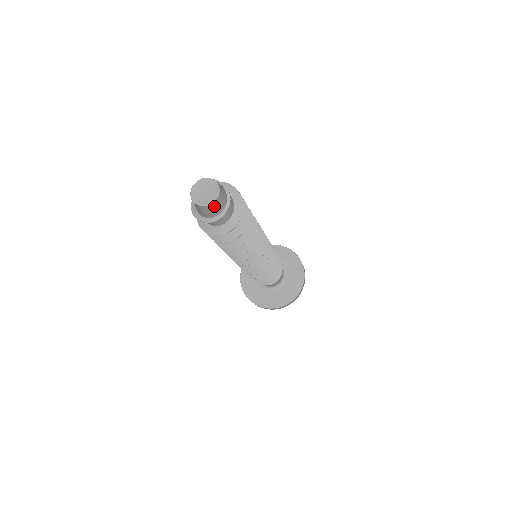
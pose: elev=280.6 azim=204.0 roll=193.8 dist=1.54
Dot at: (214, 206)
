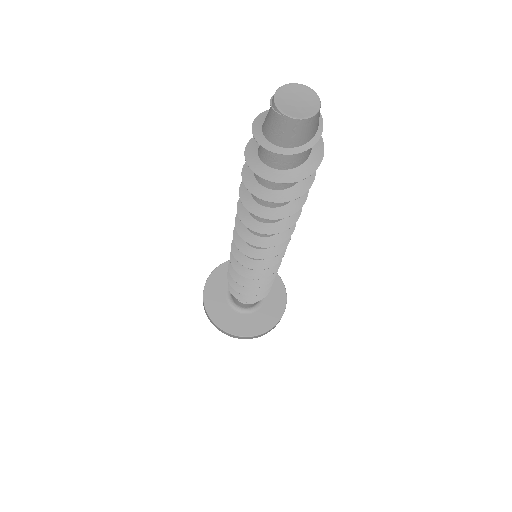
Dot at: (310, 124)
